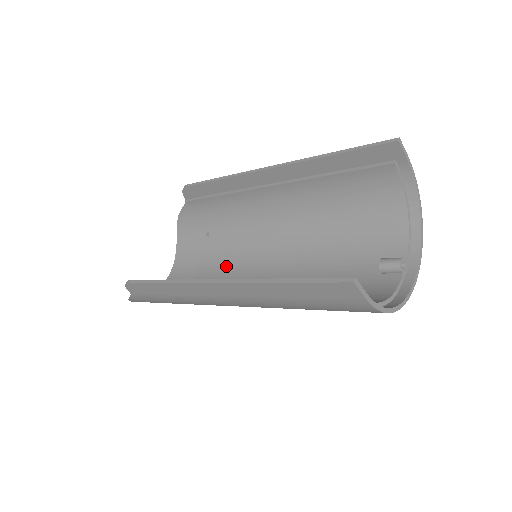
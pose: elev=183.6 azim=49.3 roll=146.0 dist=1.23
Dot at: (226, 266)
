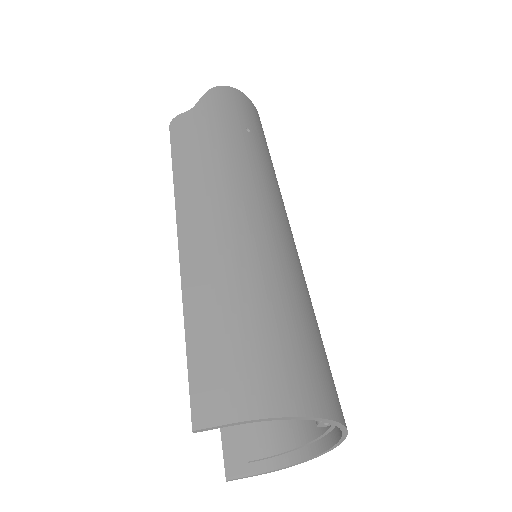
Dot at: occluded
